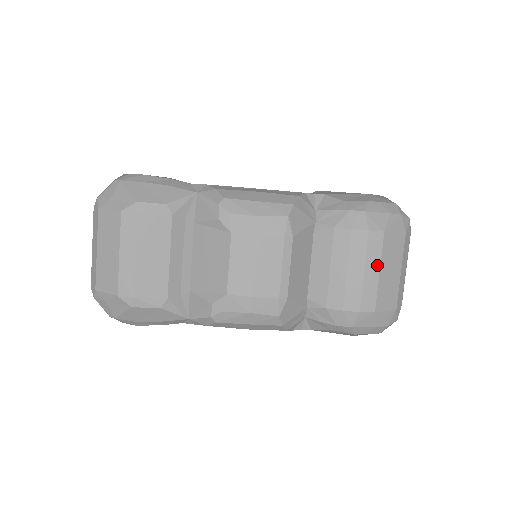
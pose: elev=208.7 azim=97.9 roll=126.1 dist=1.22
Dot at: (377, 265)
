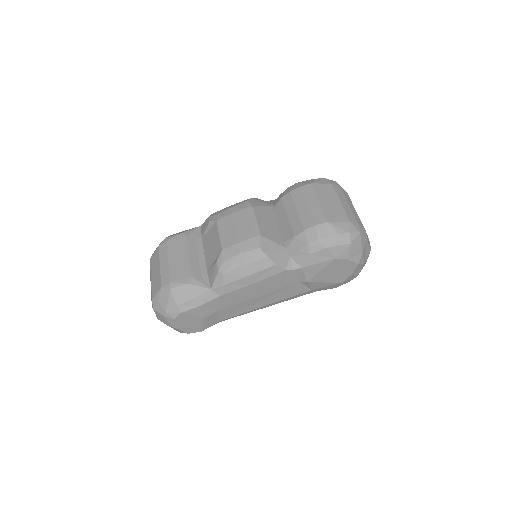
Dot at: (315, 199)
